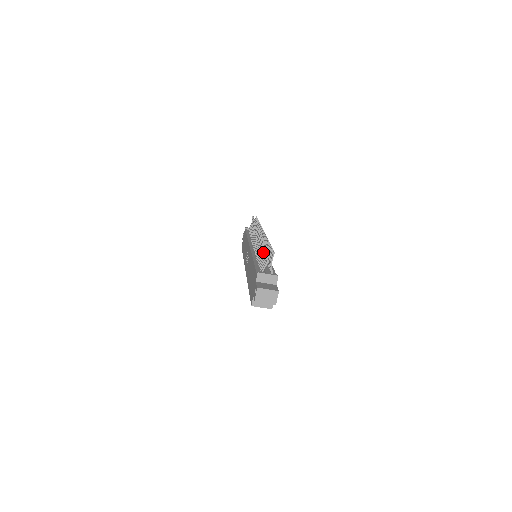
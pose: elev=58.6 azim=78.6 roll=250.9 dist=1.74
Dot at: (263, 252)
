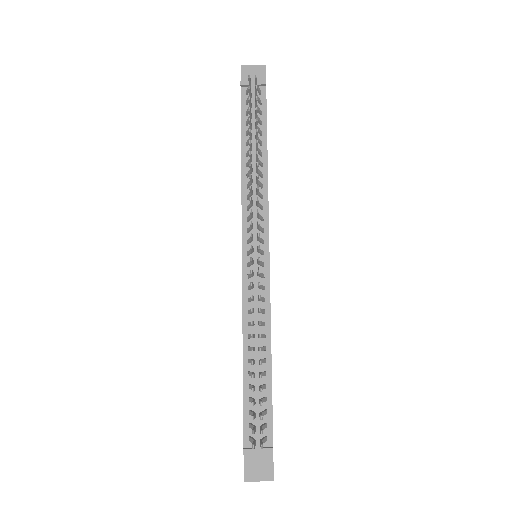
Dot at: occluded
